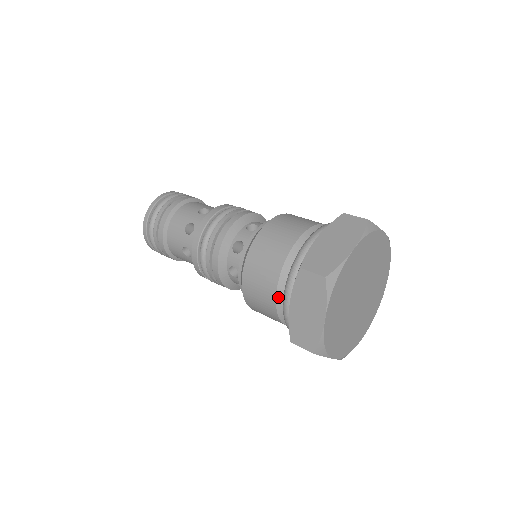
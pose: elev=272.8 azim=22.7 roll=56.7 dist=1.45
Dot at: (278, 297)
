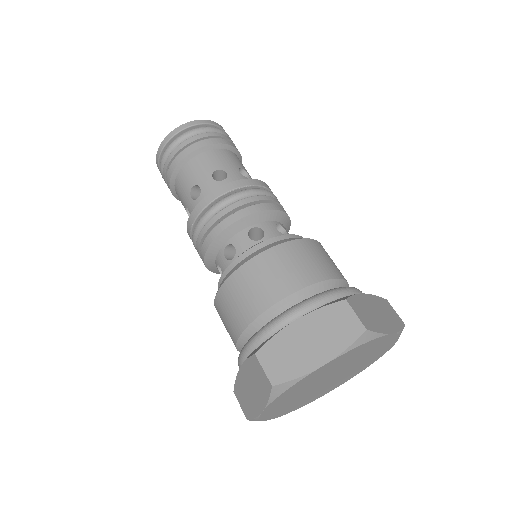
Dot at: (239, 343)
